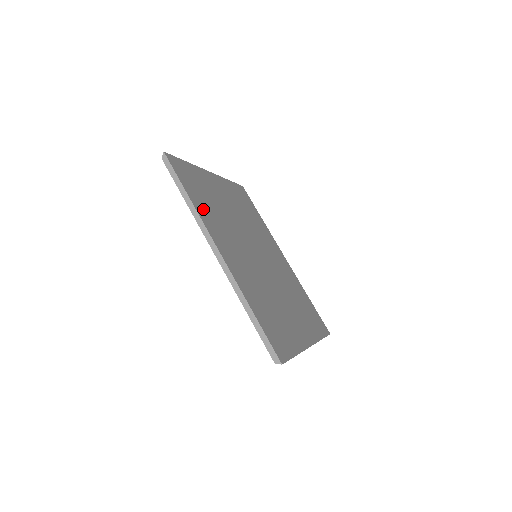
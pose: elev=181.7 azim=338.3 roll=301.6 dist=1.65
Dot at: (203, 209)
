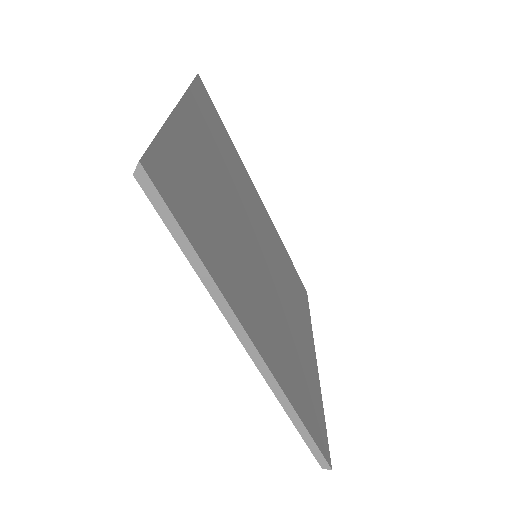
Dot at: (217, 262)
